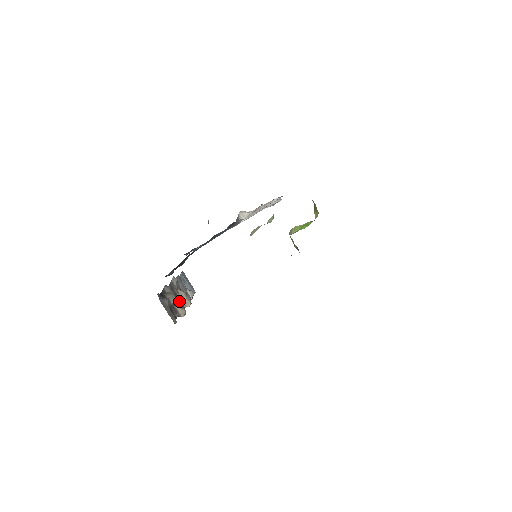
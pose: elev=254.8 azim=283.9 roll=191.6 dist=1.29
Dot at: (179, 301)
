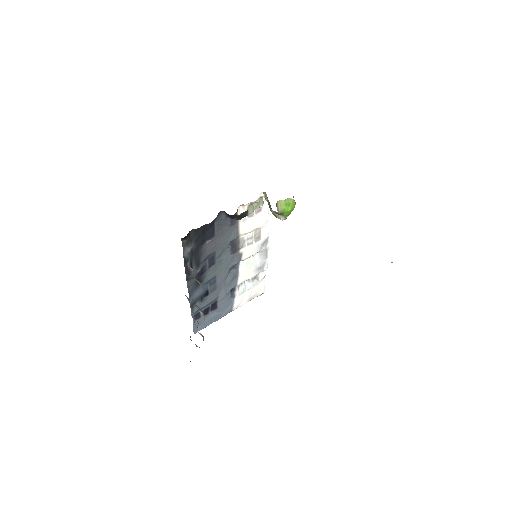
Dot at: occluded
